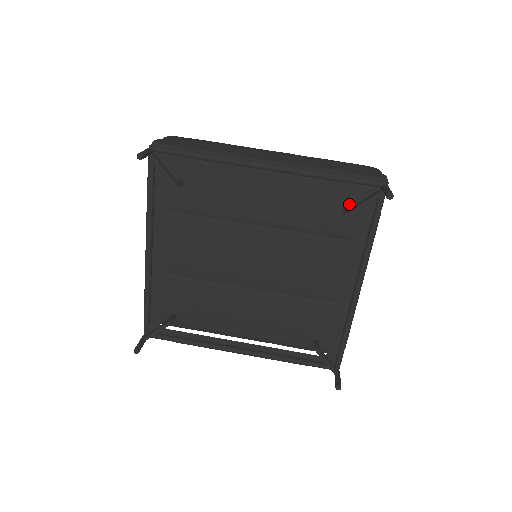
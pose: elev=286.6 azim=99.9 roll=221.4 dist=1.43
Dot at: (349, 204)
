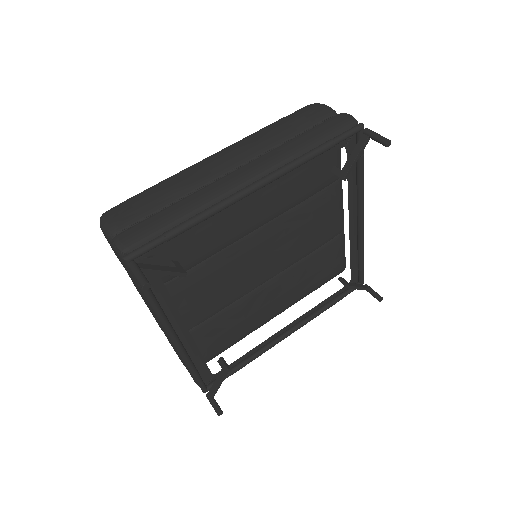
Dot at: occluded
